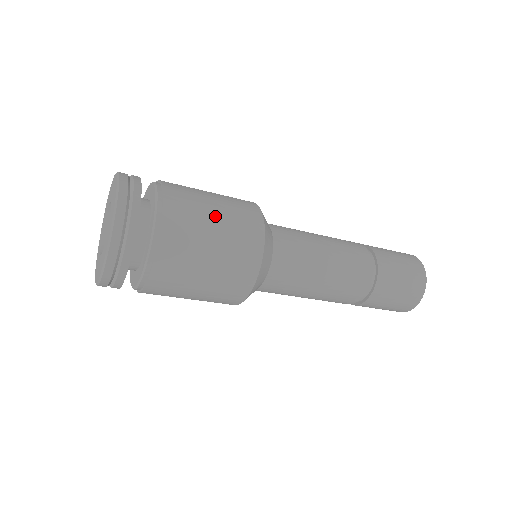
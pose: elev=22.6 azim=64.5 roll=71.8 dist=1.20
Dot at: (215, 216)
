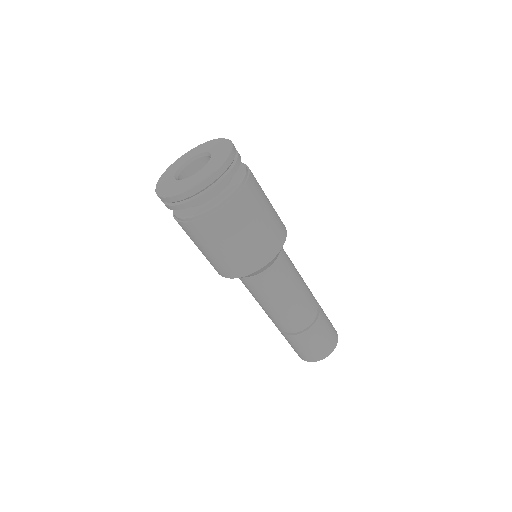
Dot at: occluded
